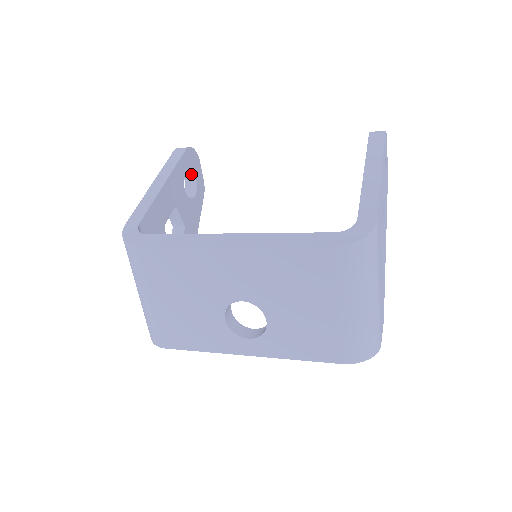
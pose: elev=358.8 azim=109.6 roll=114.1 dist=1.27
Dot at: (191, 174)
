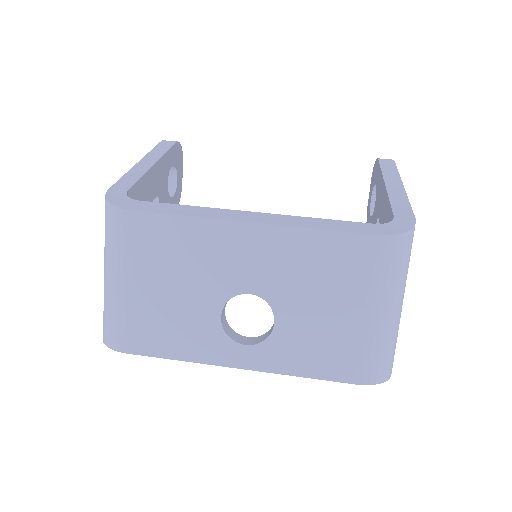
Dot at: (173, 172)
